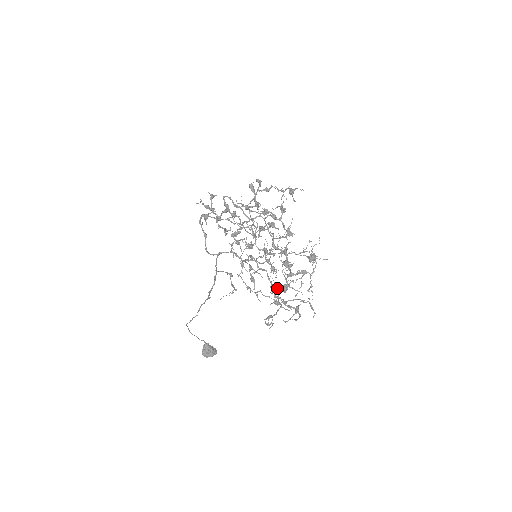
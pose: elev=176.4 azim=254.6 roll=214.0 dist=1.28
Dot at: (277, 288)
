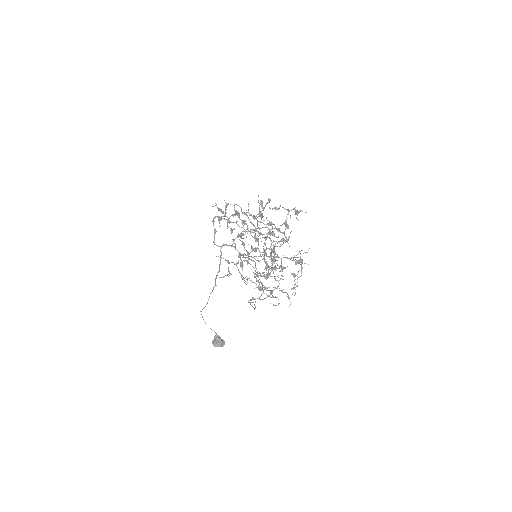
Dot at: (260, 275)
